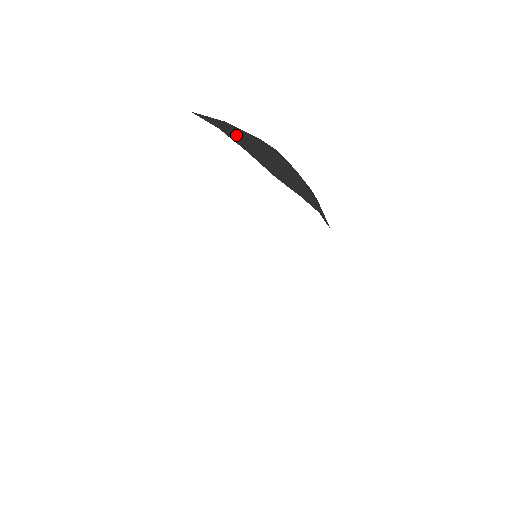
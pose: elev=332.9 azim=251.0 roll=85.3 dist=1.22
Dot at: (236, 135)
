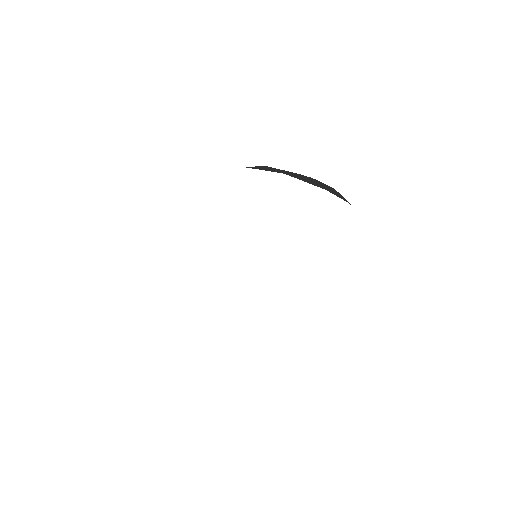
Dot at: occluded
